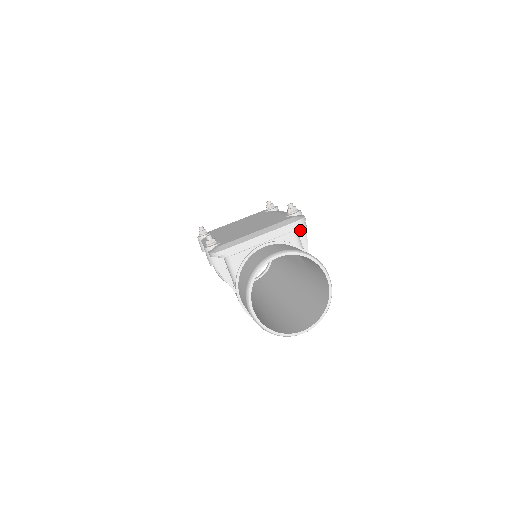
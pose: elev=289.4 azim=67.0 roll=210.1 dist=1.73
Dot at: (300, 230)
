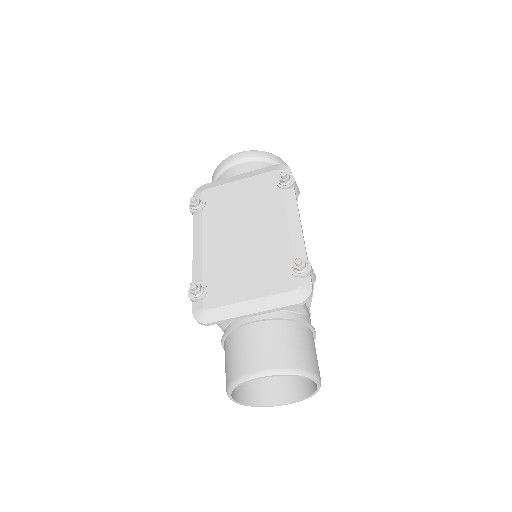
Dot at: occluded
